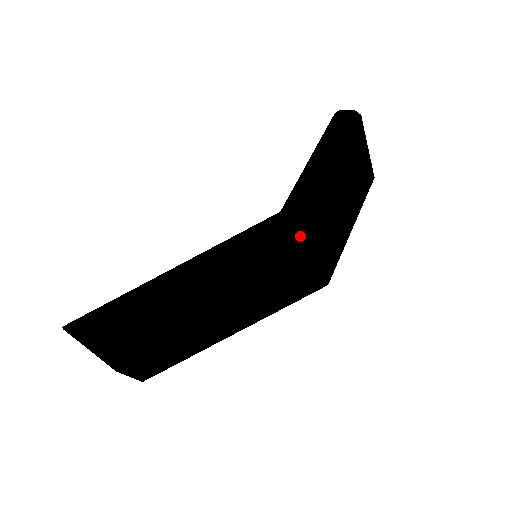
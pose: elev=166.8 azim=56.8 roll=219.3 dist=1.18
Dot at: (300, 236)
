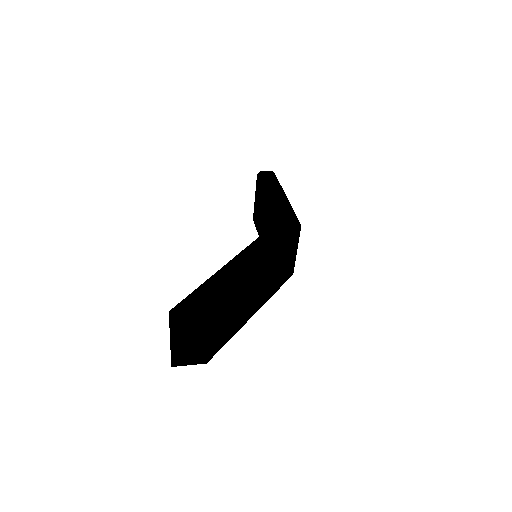
Dot at: (298, 232)
